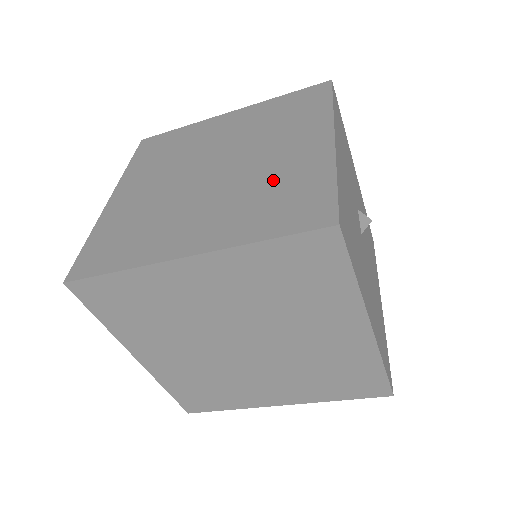
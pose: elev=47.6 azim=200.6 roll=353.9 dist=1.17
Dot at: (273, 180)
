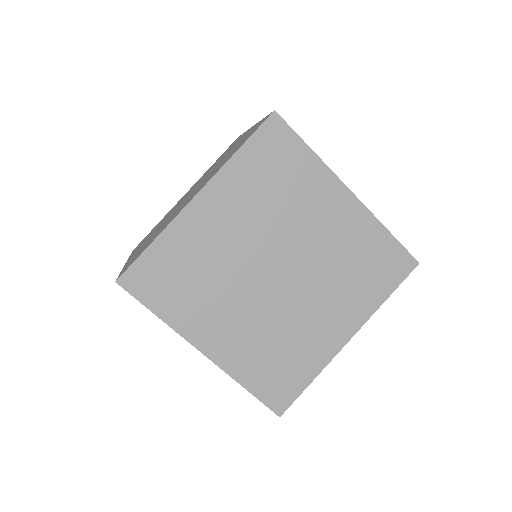
Dot at: (345, 255)
